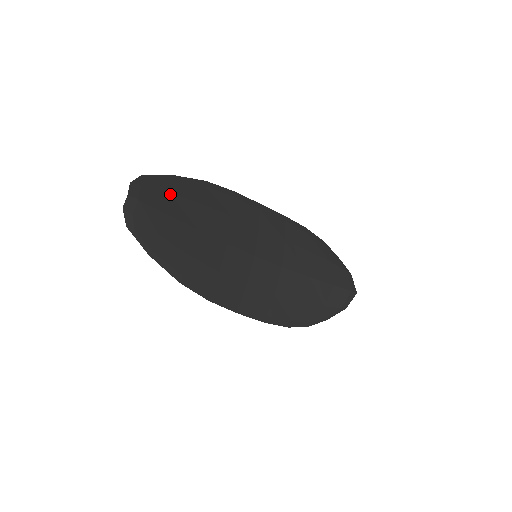
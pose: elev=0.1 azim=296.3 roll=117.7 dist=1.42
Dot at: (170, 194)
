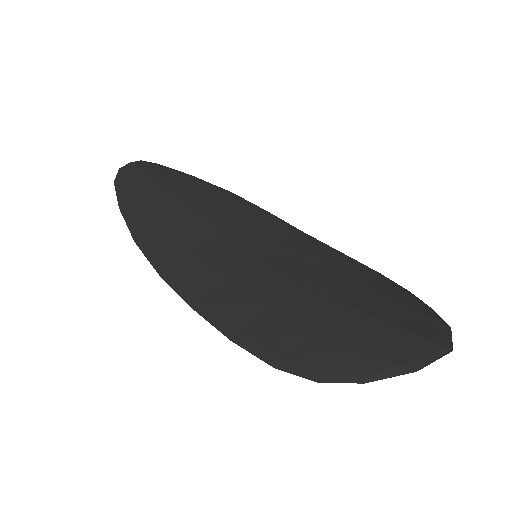
Dot at: (176, 178)
